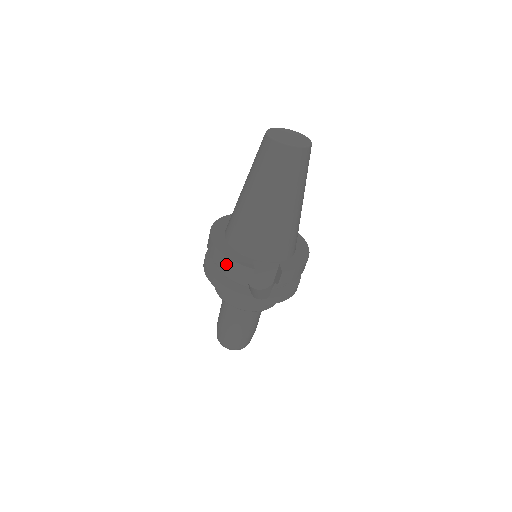
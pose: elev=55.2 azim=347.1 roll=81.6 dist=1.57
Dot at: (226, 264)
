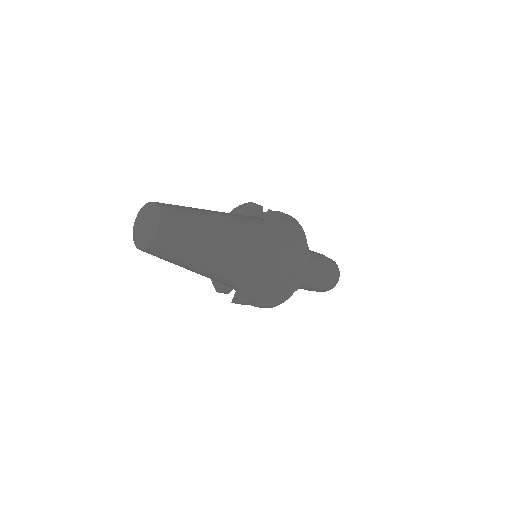
Dot at: occluded
